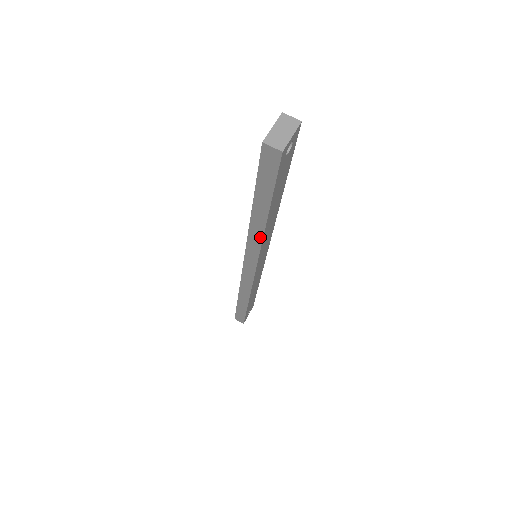
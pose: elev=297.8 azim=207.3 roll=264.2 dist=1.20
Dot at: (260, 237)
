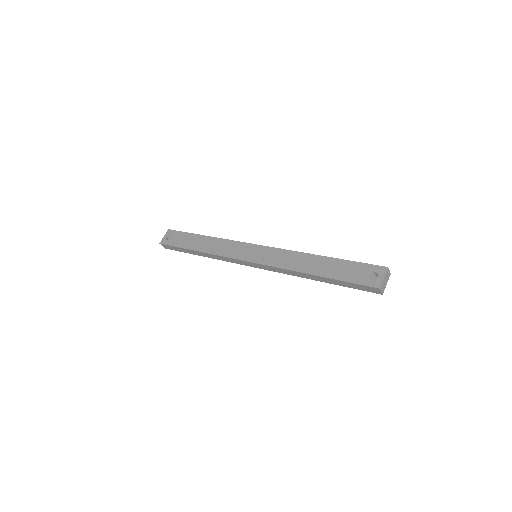
Dot at: (295, 275)
